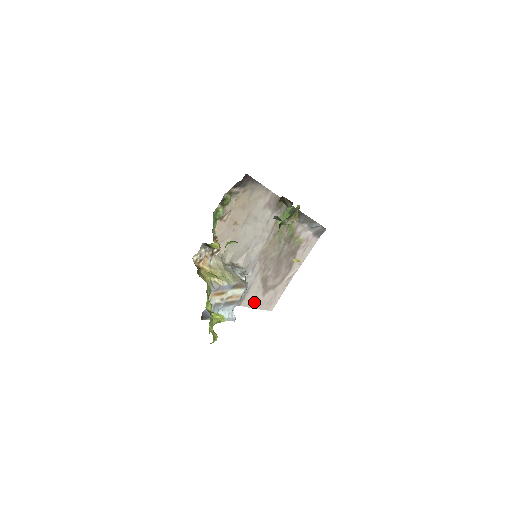
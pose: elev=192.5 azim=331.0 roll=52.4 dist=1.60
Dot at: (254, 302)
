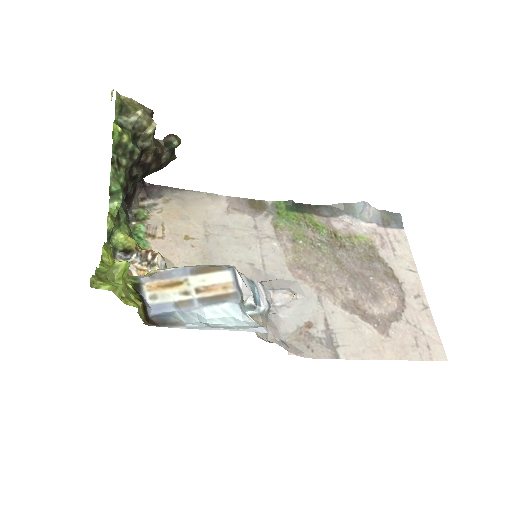
Dot at: (372, 348)
